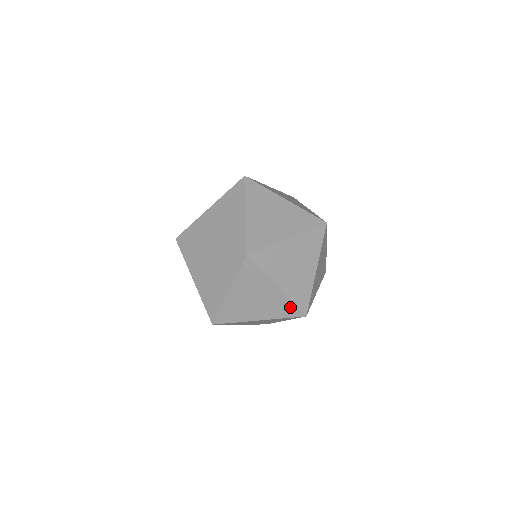
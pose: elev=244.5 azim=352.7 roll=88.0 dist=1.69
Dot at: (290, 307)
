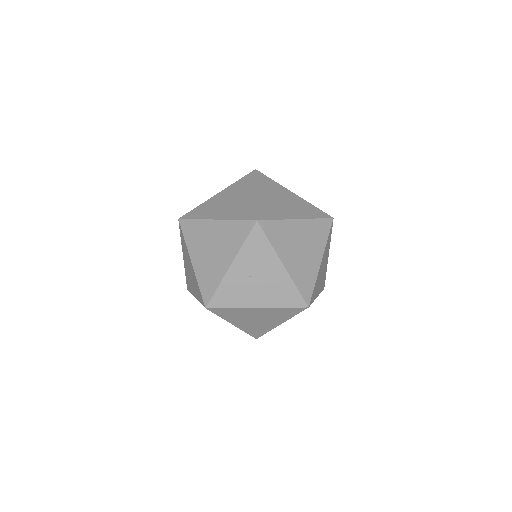
Dot at: occluded
